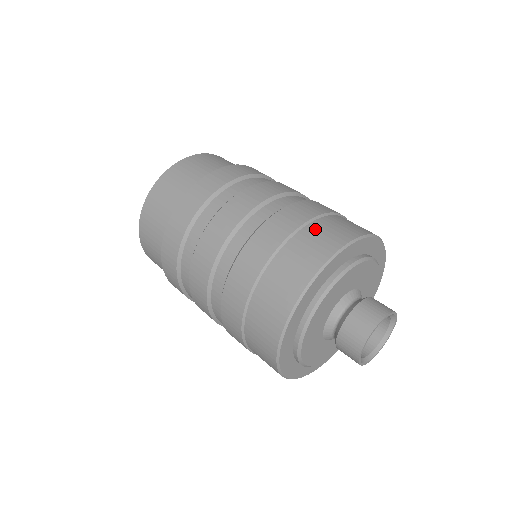
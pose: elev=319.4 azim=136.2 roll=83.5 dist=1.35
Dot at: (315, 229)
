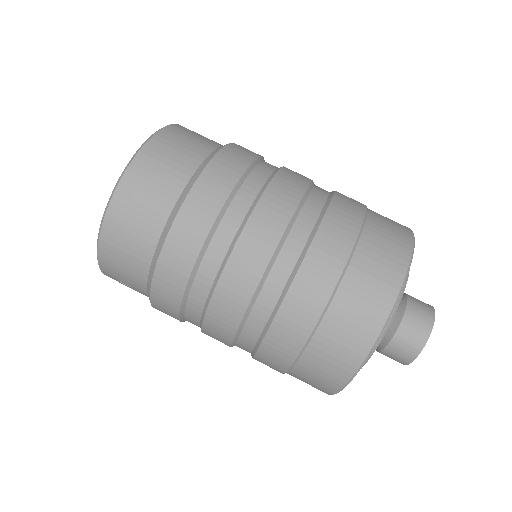
Dot at: (377, 221)
